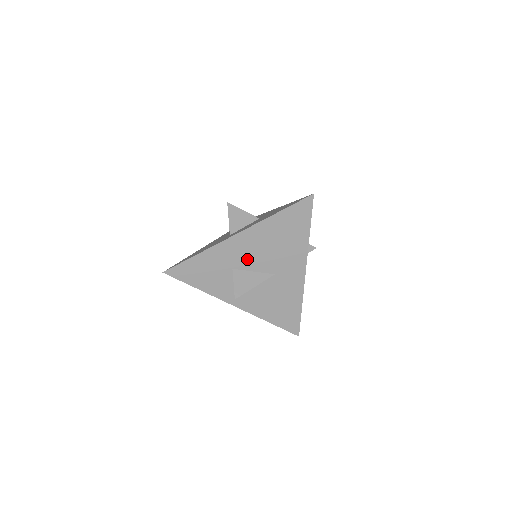
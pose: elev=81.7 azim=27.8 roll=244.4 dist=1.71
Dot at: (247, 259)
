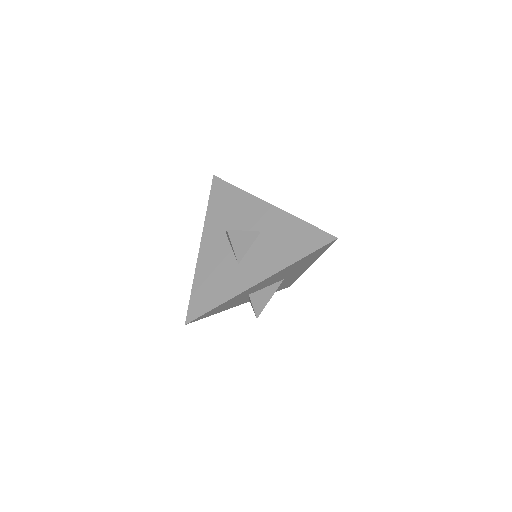
Dot at: (263, 286)
